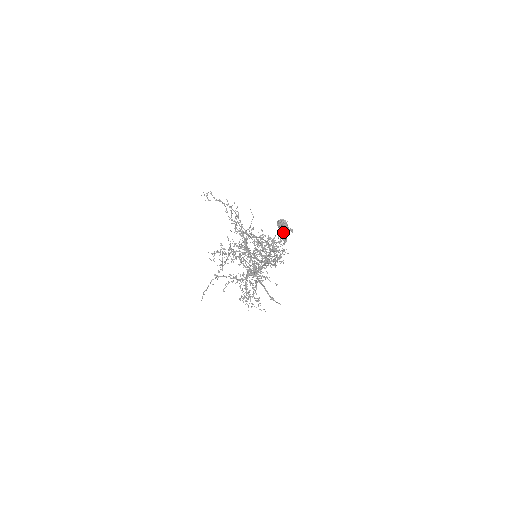
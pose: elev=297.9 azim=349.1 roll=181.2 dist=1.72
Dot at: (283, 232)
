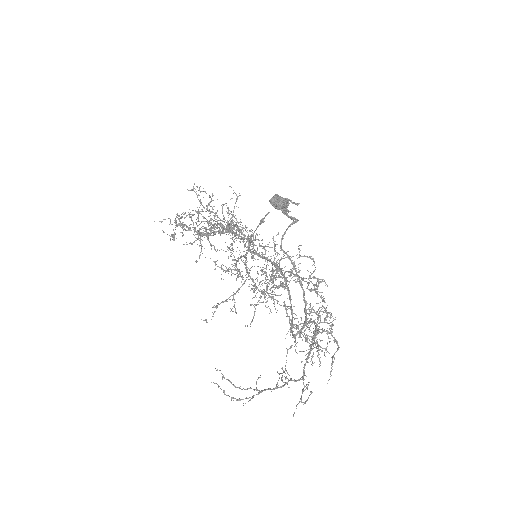
Dot at: occluded
